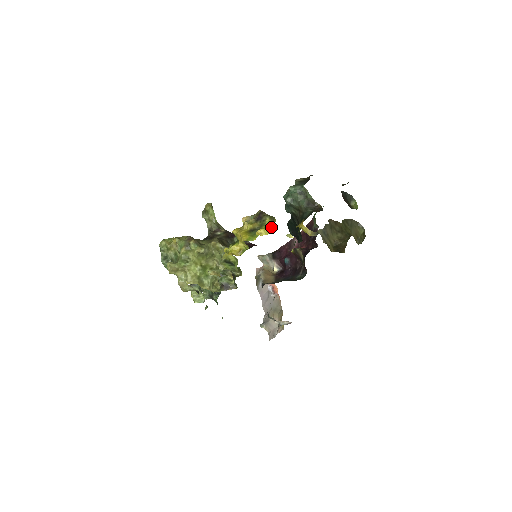
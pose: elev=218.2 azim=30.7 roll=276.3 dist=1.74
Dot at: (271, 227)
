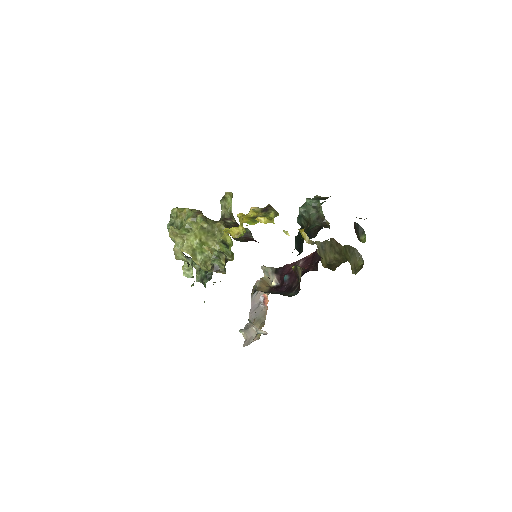
Dot at: (272, 219)
